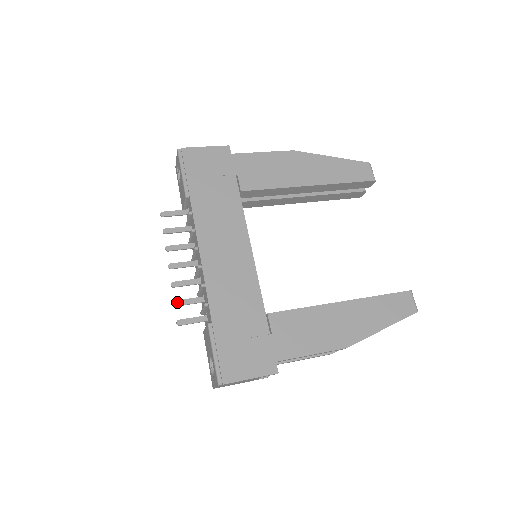
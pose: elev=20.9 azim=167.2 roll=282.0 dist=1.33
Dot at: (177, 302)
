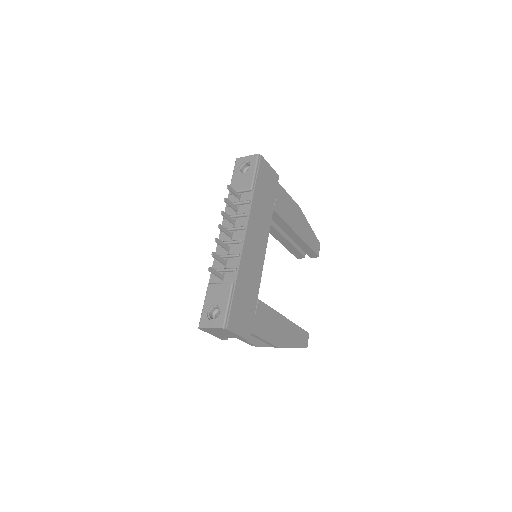
Dot at: (215, 254)
